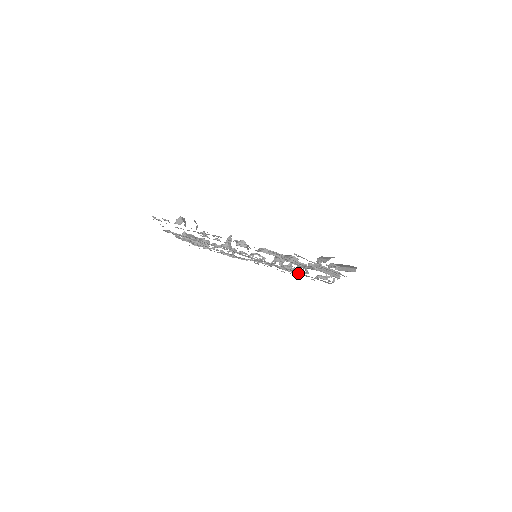
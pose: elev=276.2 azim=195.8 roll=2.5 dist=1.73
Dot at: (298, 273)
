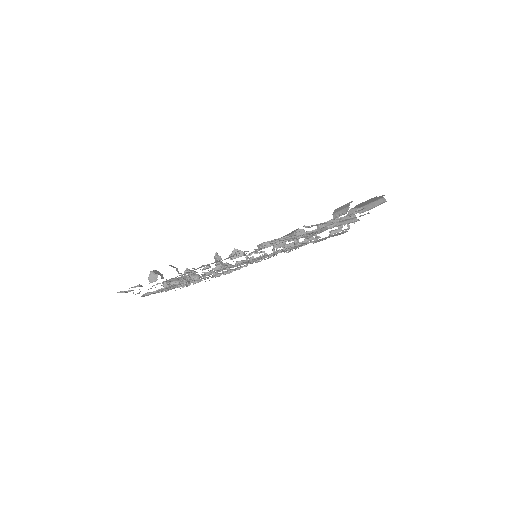
Dot at: occluded
